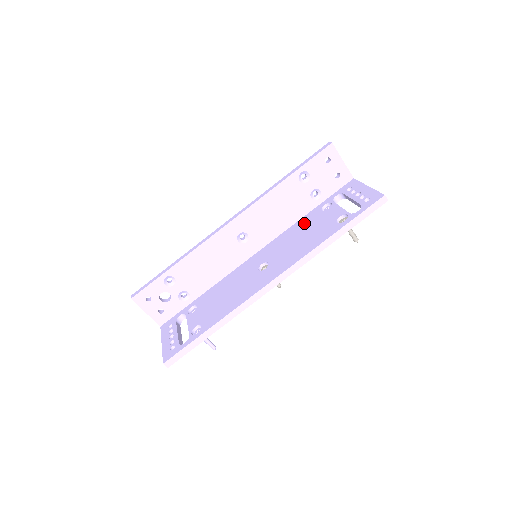
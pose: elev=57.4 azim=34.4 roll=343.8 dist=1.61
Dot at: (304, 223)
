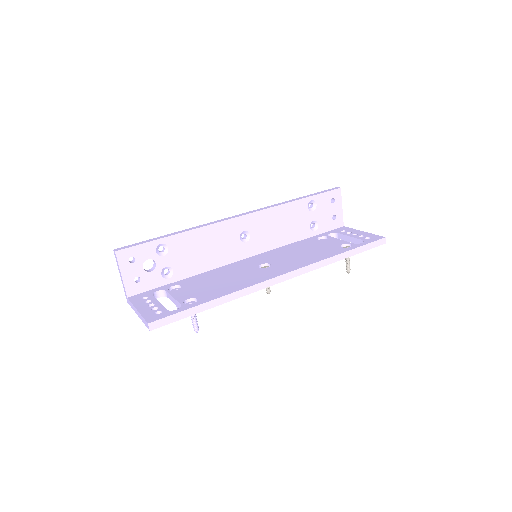
Dot at: (302, 244)
